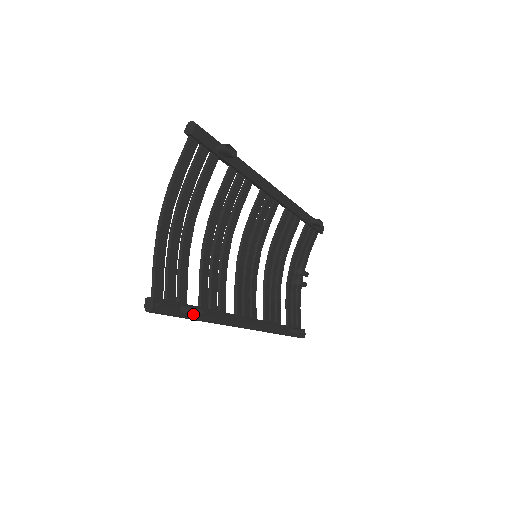
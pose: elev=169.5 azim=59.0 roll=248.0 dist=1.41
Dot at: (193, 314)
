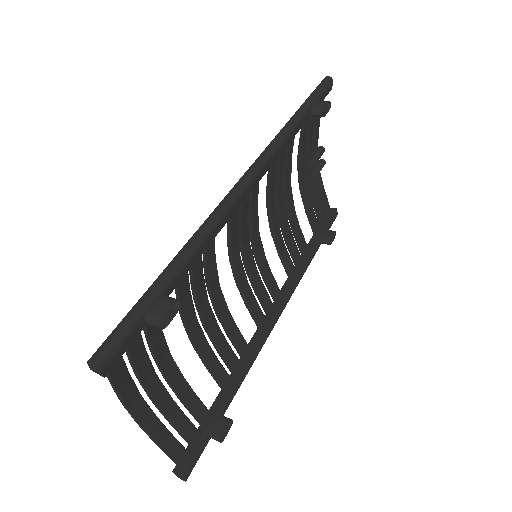
Dot at: (224, 433)
